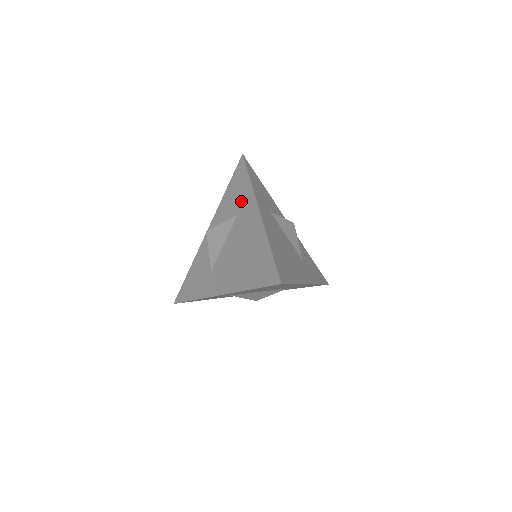
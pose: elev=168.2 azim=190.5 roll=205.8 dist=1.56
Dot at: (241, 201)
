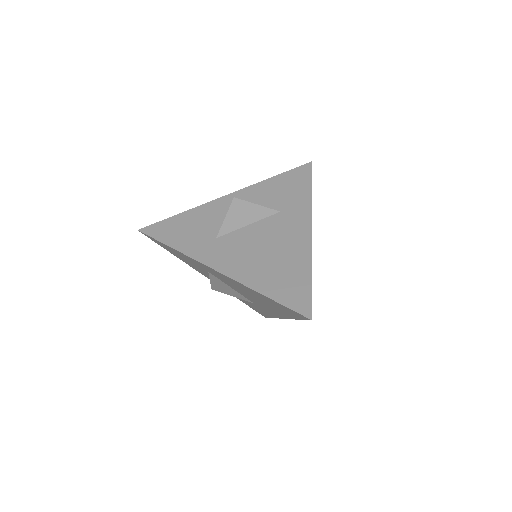
Dot at: (291, 203)
